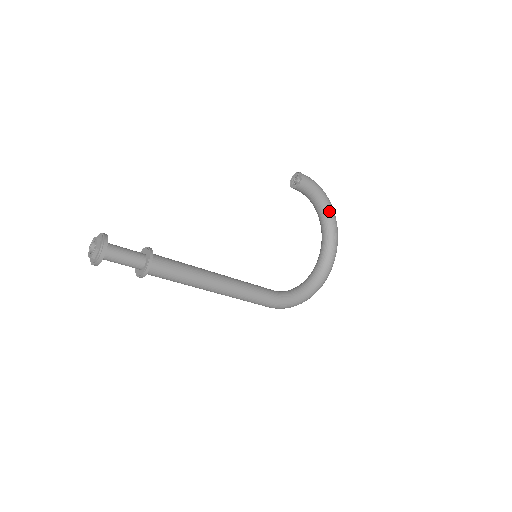
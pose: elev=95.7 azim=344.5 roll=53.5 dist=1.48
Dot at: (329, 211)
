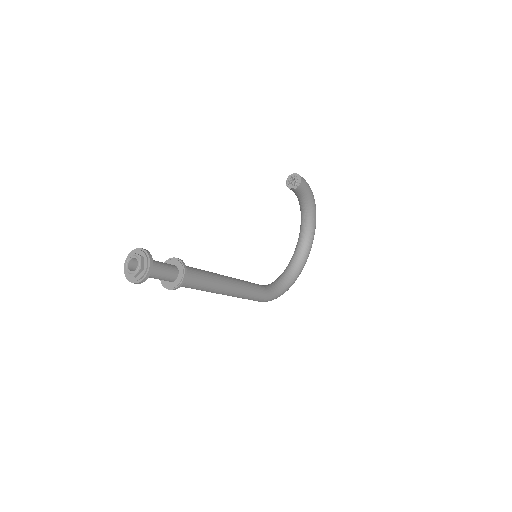
Dot at: (313, 210)
